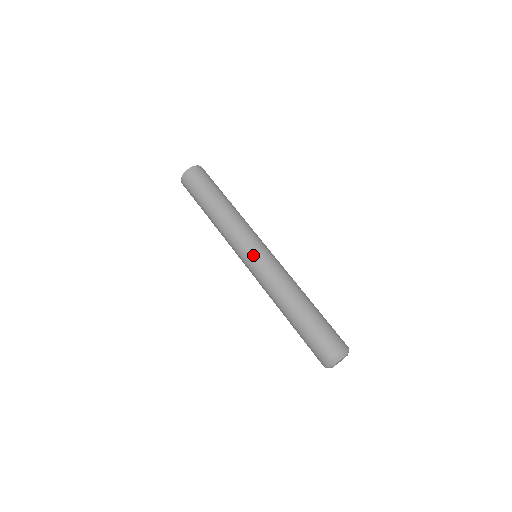
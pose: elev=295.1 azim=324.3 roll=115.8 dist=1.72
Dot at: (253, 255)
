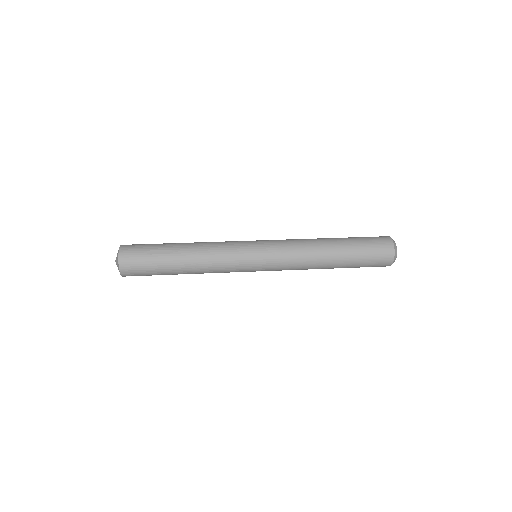
Dot at: (260, 259)
